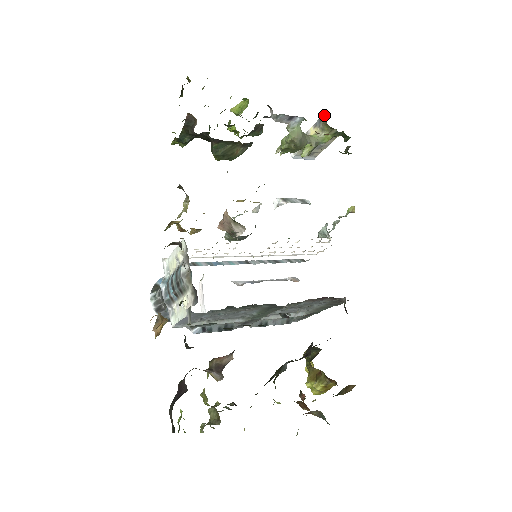
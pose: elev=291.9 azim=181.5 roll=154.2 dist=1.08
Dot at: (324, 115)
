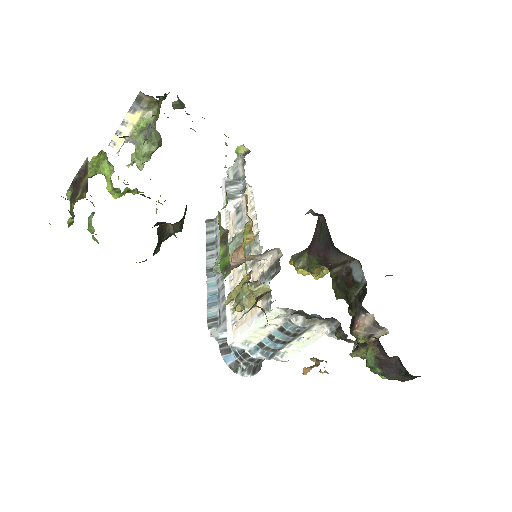
Dot at: (143, 94)
